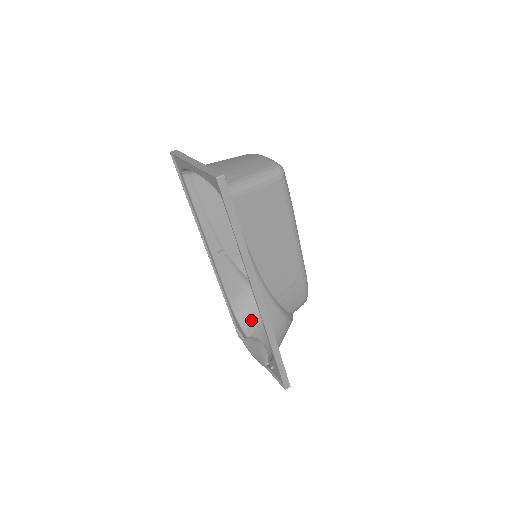
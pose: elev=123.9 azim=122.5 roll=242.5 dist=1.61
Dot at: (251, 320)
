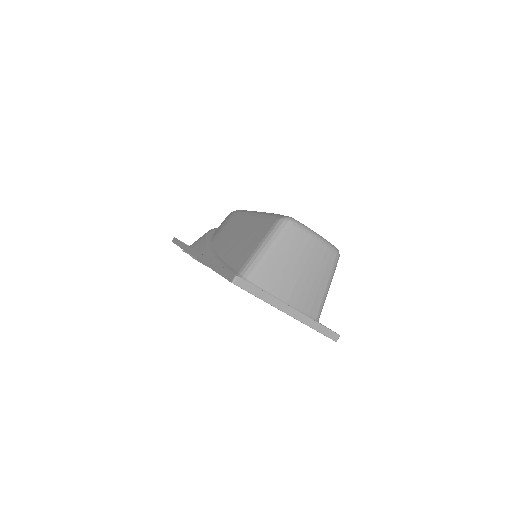
Dot at: occluded
